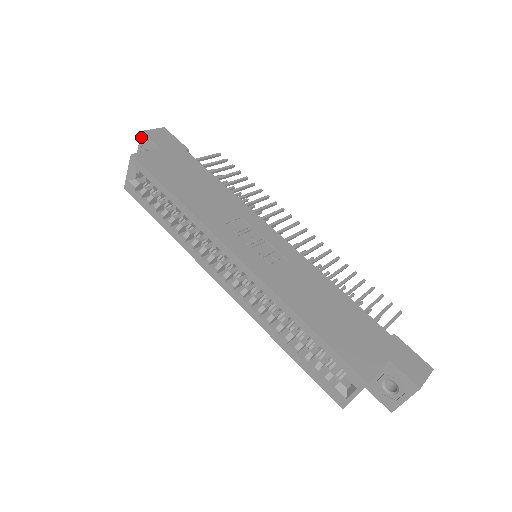
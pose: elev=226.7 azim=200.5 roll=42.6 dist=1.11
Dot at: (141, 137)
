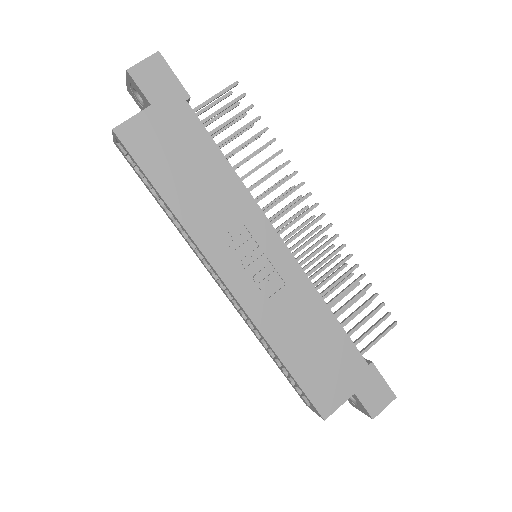
Dot at: (127, 75)
